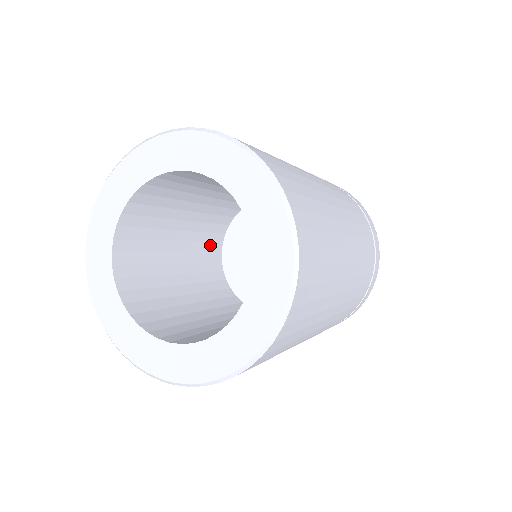
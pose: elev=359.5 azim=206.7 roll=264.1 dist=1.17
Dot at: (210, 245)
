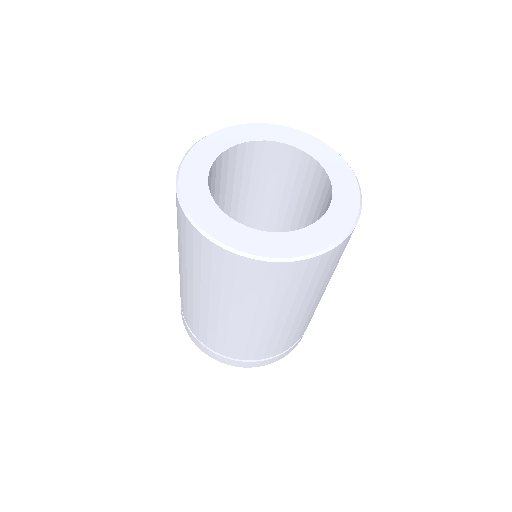
Dot at: occluded
